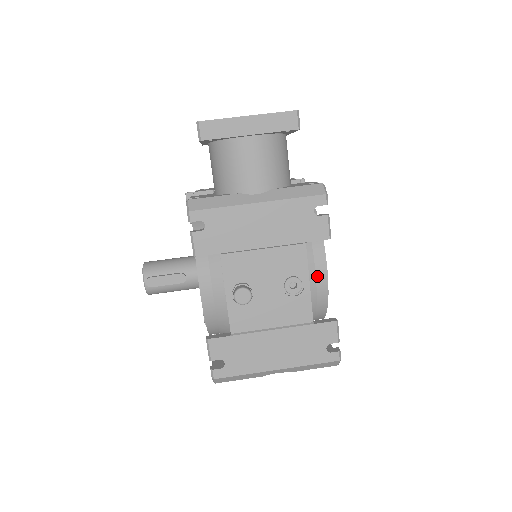
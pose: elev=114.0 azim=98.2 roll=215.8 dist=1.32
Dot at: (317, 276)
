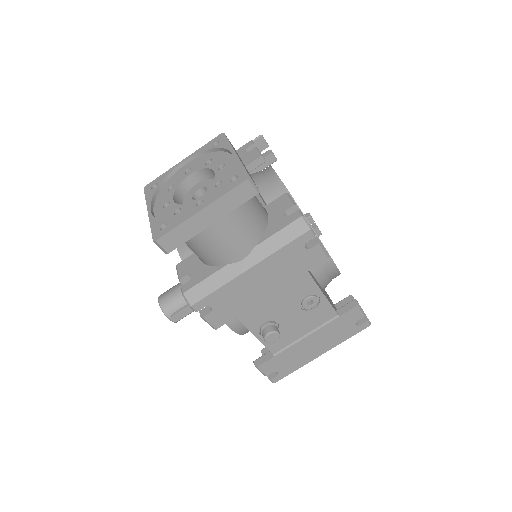
Dot at: (324, 266)
